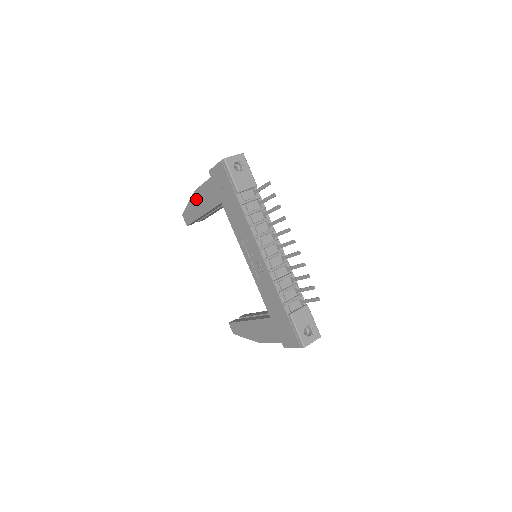
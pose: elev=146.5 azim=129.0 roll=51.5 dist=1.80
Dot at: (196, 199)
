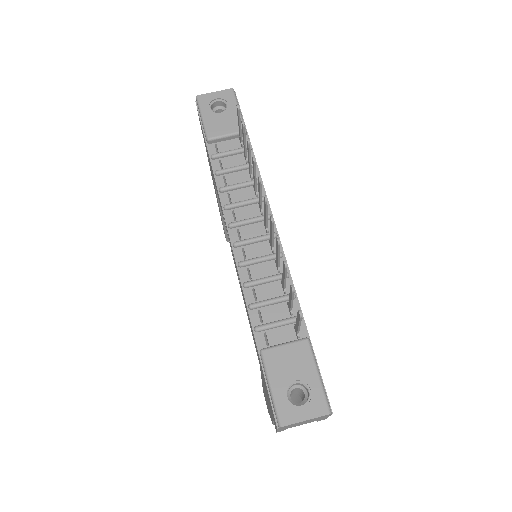
Dot at: occluded
